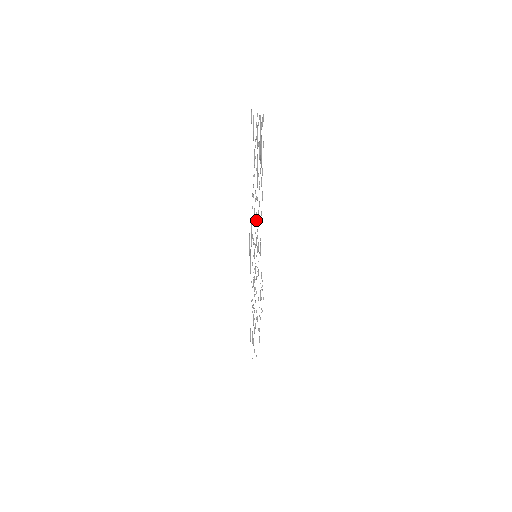
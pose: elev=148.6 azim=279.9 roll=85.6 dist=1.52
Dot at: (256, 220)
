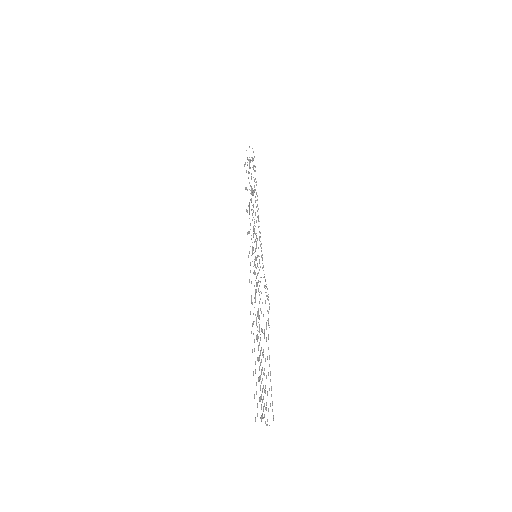
Dot at: occluded
